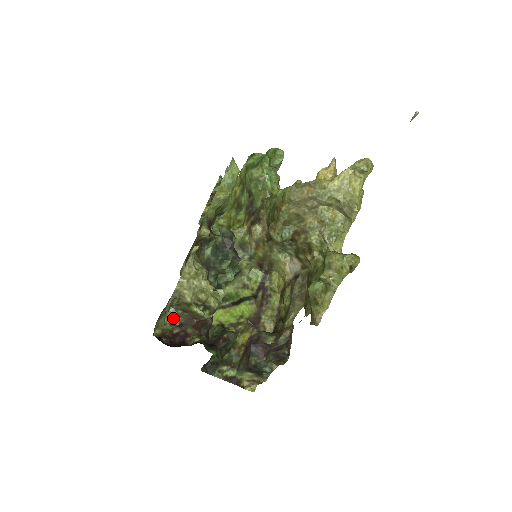
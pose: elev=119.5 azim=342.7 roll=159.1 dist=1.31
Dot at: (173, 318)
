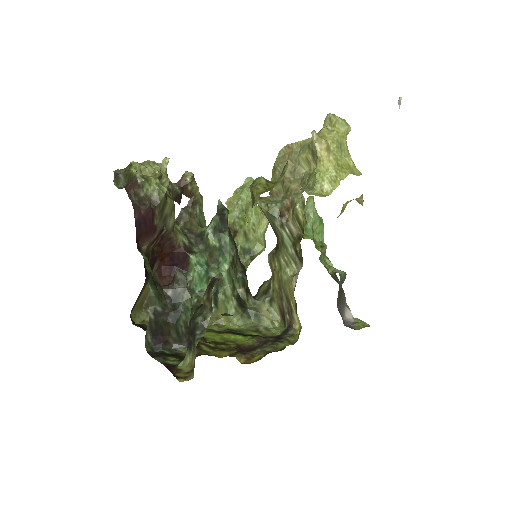
Dot at: (118, 188)
